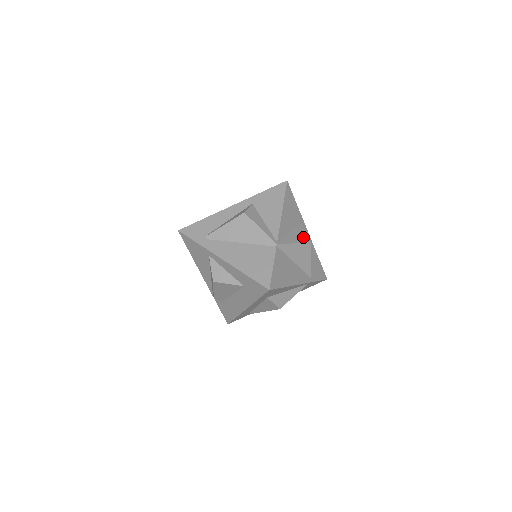
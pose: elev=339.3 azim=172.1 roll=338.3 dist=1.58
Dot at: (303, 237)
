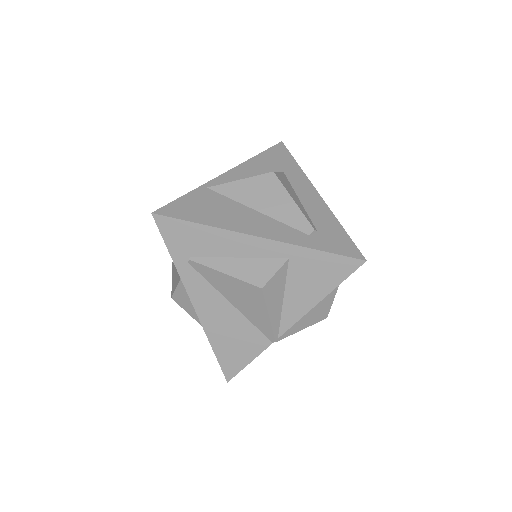
Dot at: (324, 310)
